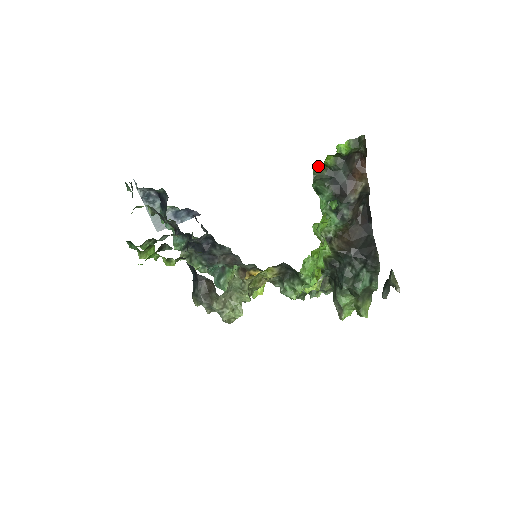
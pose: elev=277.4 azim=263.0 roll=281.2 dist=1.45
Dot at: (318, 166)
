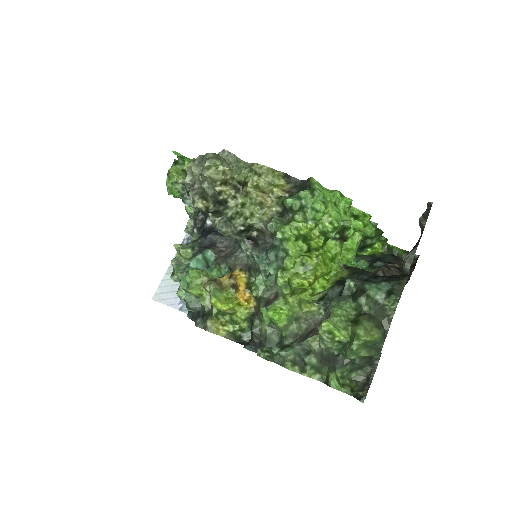
Dot at: occluded
